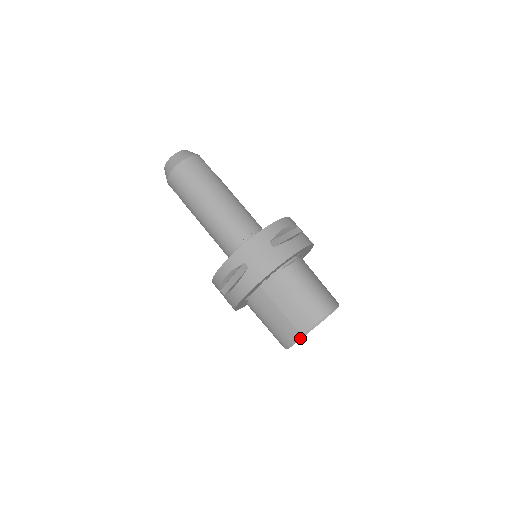
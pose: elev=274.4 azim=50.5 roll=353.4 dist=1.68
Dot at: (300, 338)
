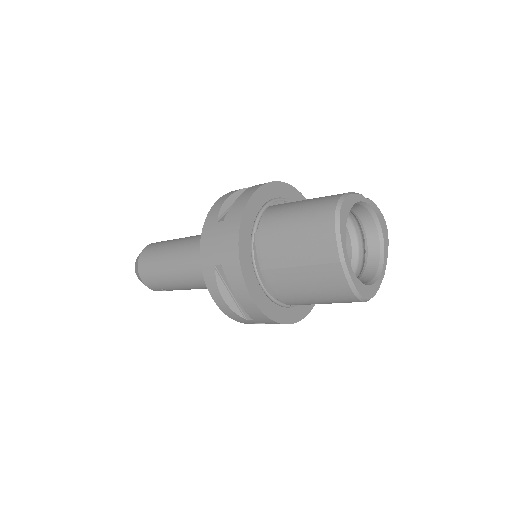
Dot at: (345, 268)
